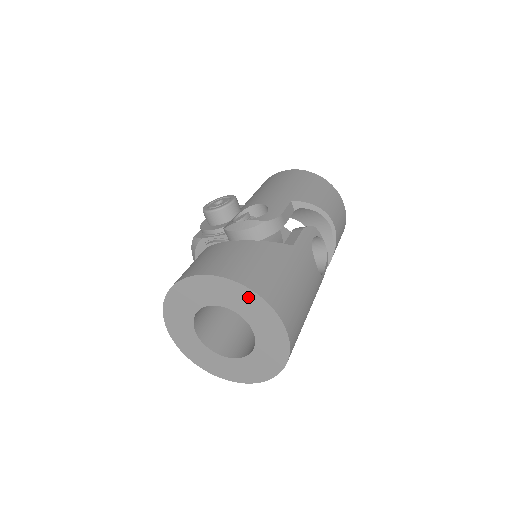
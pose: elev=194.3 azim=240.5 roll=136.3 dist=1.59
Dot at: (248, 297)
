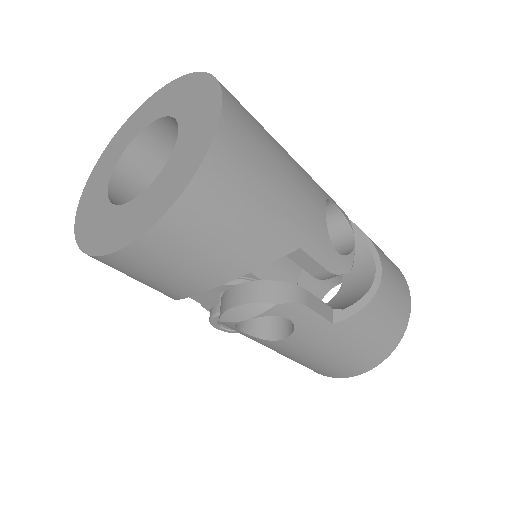
Dot at: (198, 85)
